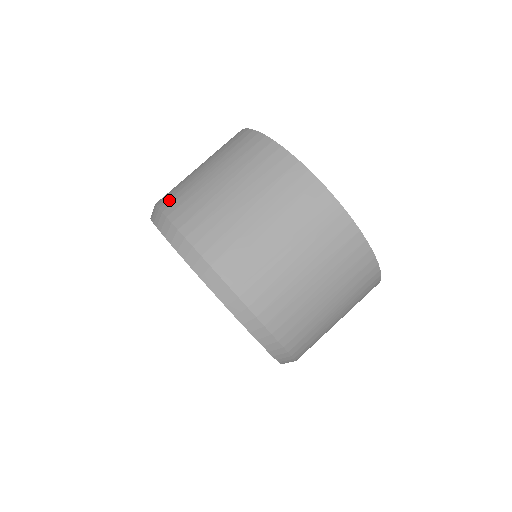
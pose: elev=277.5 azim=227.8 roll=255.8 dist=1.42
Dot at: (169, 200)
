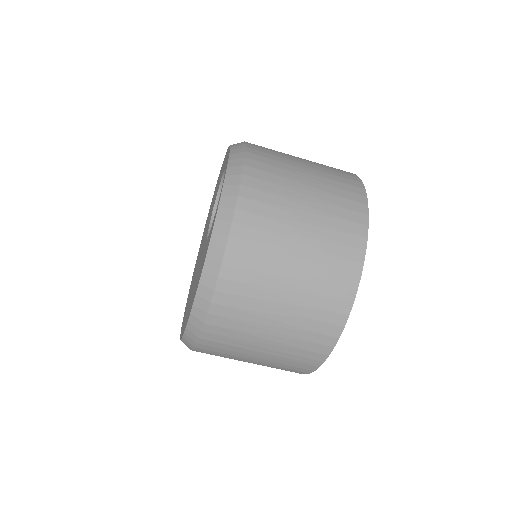
Dot at: (250, 214)
